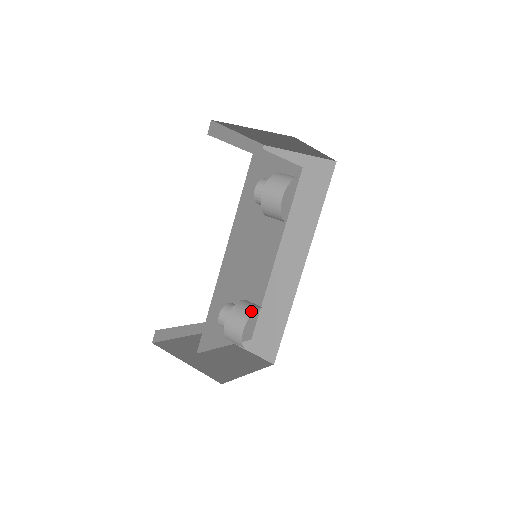
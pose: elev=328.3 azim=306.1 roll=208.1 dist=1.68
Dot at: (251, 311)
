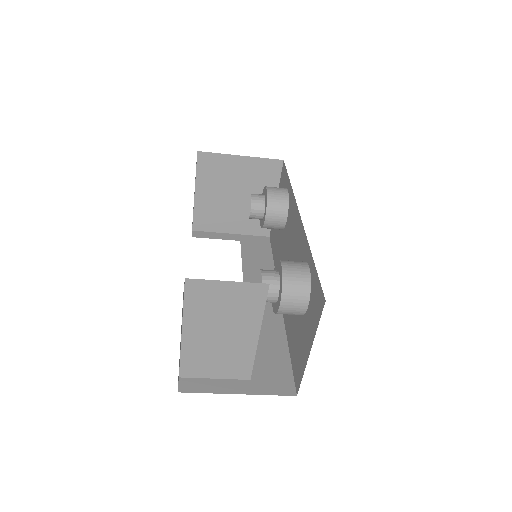
Dot at: occluded
